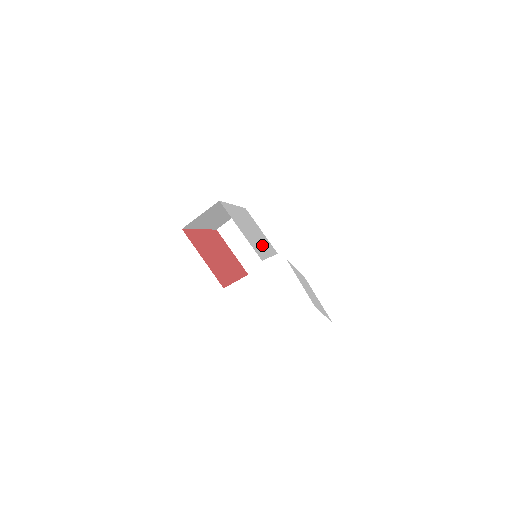
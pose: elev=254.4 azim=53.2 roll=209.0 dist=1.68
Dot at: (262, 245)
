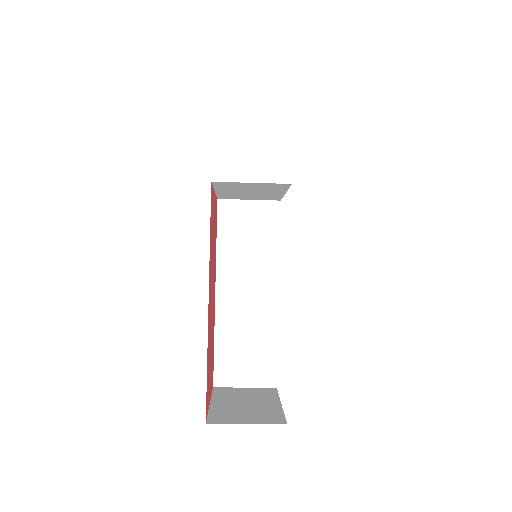
Dot at: occluded
